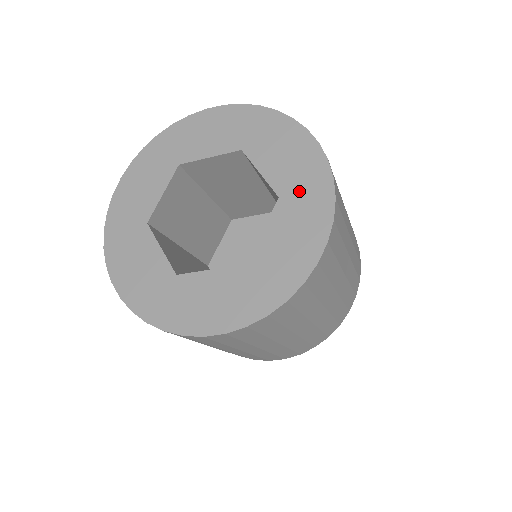
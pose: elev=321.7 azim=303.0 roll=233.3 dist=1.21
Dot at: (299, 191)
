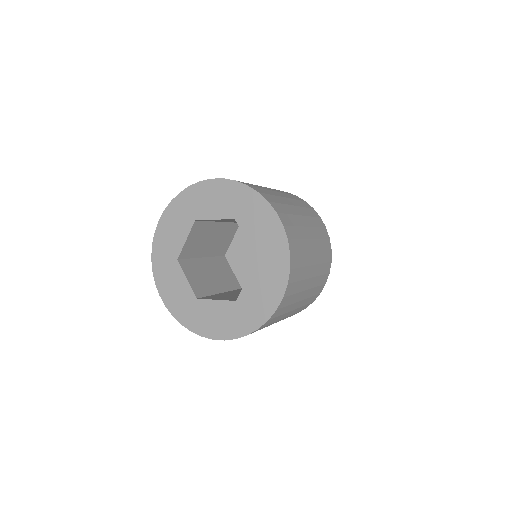
Dot at: (269, 259)
